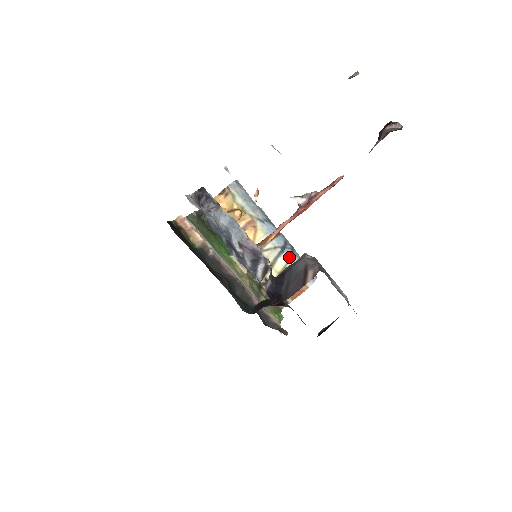
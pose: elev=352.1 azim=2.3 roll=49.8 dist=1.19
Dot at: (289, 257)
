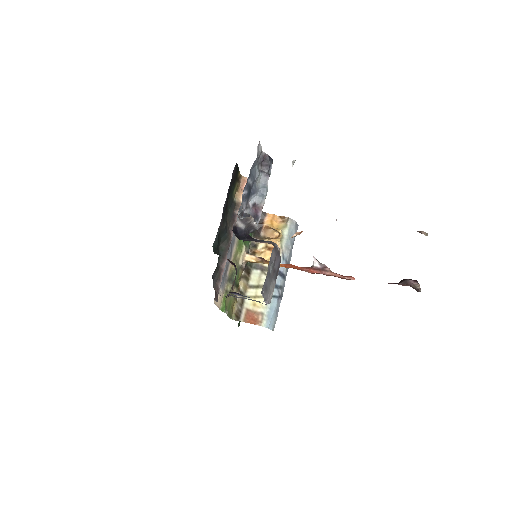
Dot at: (273, 295)
